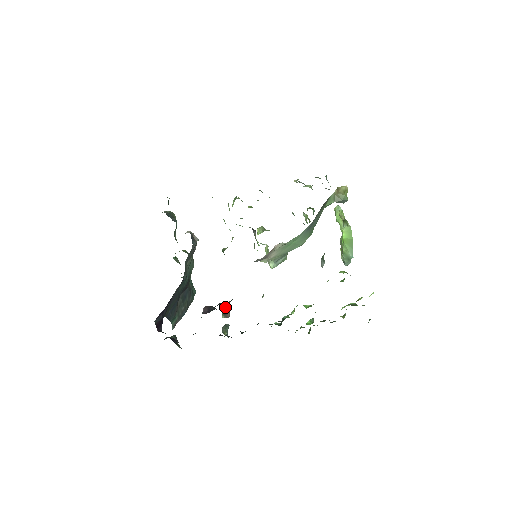
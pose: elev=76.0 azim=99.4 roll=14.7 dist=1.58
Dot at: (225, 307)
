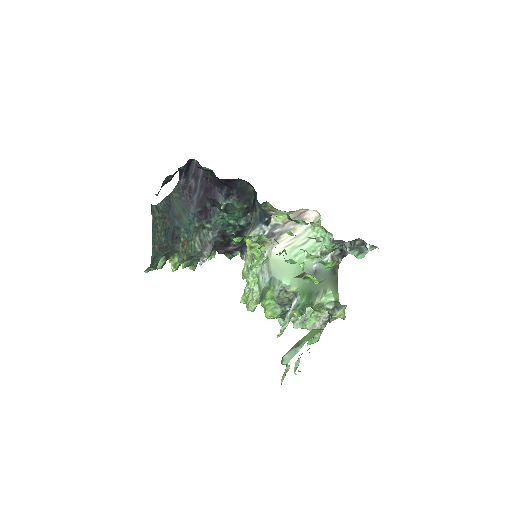
Dot at: (182, 253)
